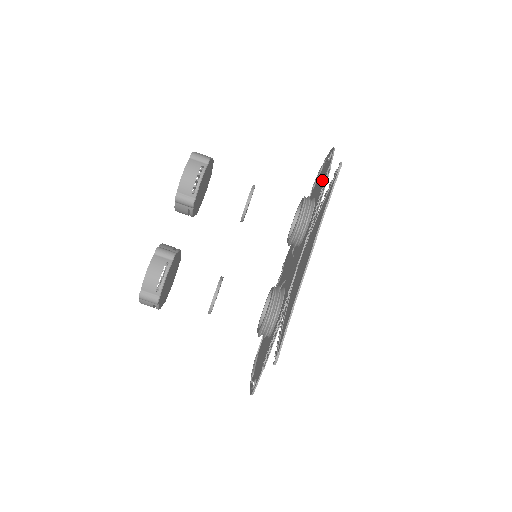
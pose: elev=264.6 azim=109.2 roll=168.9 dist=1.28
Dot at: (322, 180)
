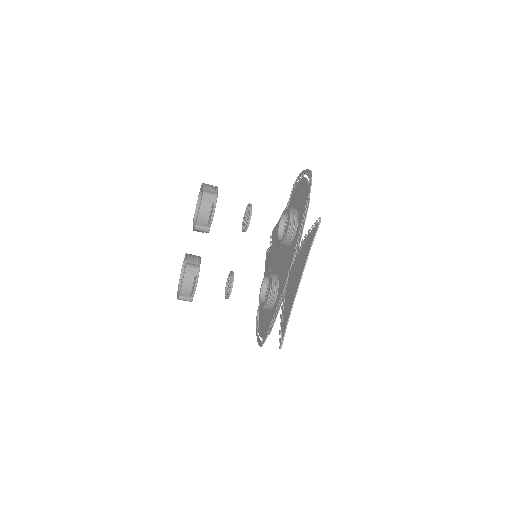
Dot at: (303, 199)
